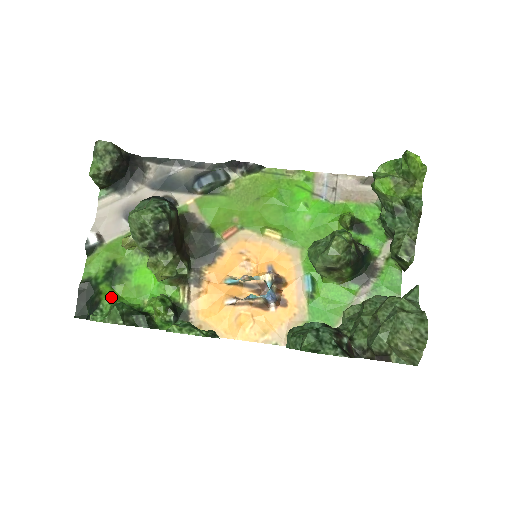
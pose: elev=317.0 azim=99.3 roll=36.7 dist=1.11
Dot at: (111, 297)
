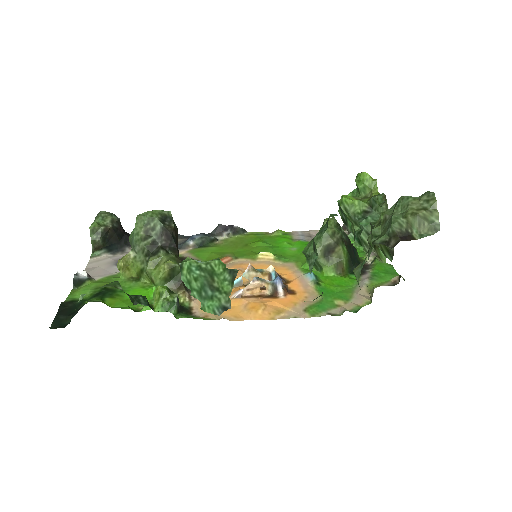
Dot at: (101, 301)
